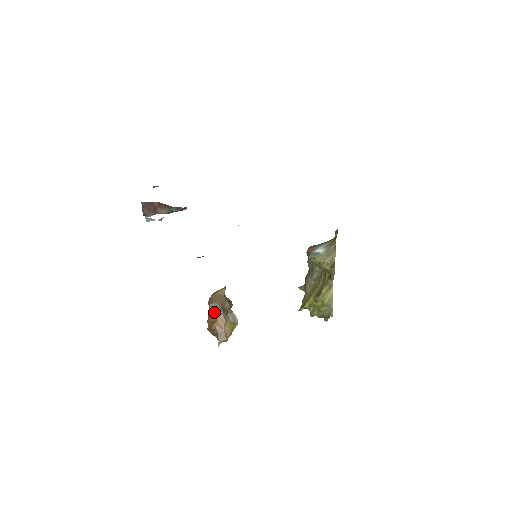
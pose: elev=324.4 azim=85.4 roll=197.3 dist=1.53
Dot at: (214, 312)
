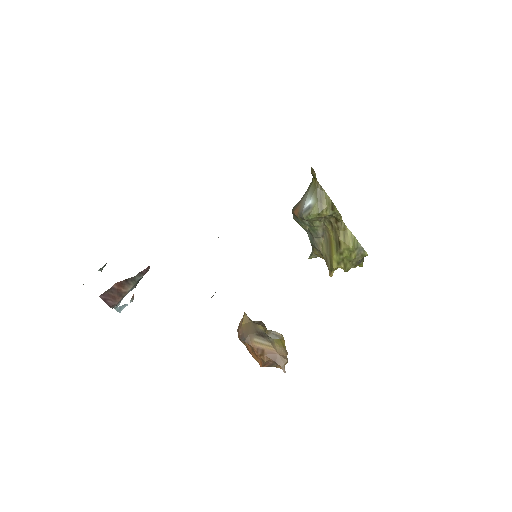
Dot at: (255, 344)
